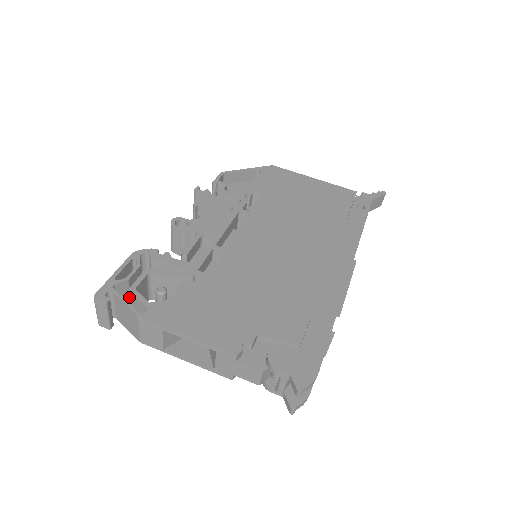
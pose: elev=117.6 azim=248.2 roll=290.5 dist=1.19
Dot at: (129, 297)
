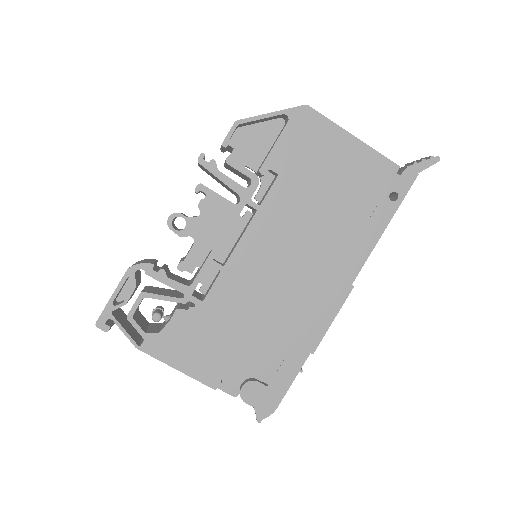
Dot at: occluded
